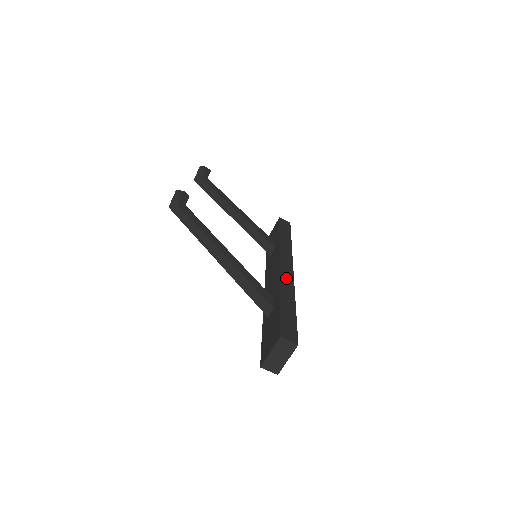
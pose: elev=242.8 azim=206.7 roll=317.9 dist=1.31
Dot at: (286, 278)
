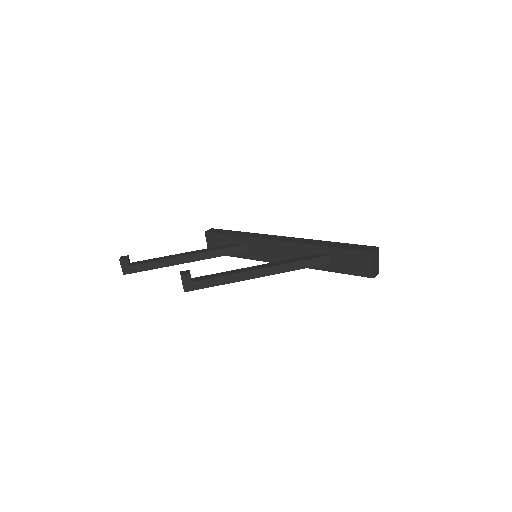
Dot at: (300, 241)
